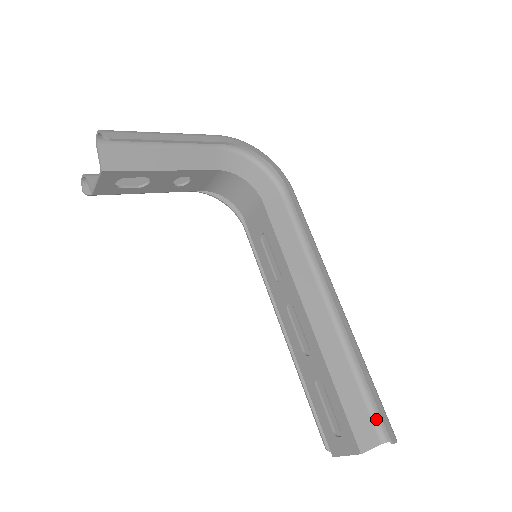
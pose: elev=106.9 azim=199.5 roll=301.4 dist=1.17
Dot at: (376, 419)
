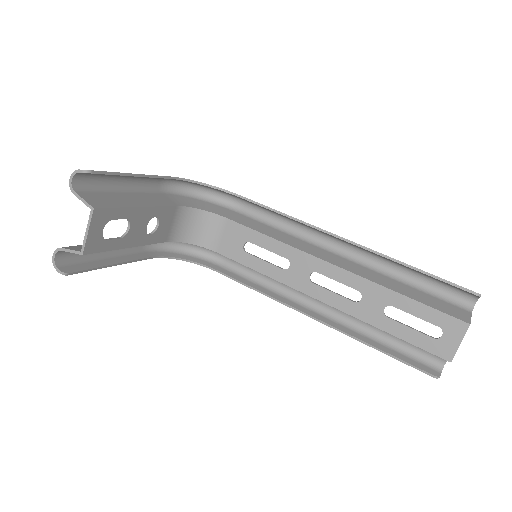
Dot at: (450, 300)
